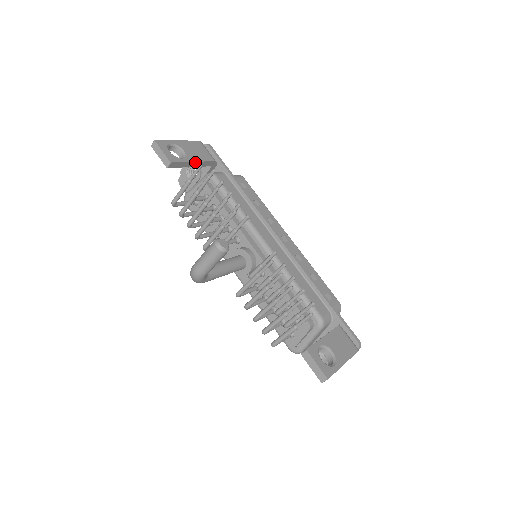
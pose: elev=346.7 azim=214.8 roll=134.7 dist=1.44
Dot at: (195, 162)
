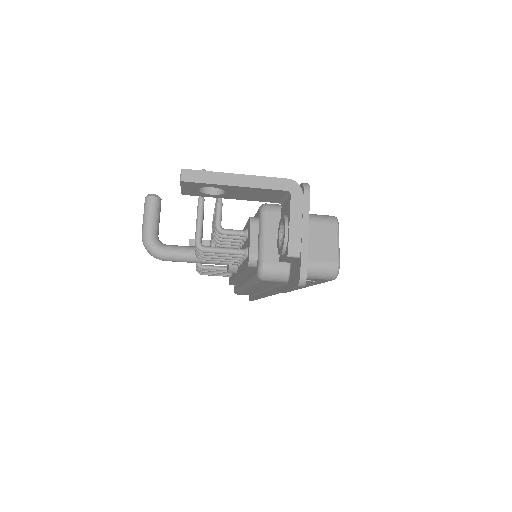
Dot at: occluded
